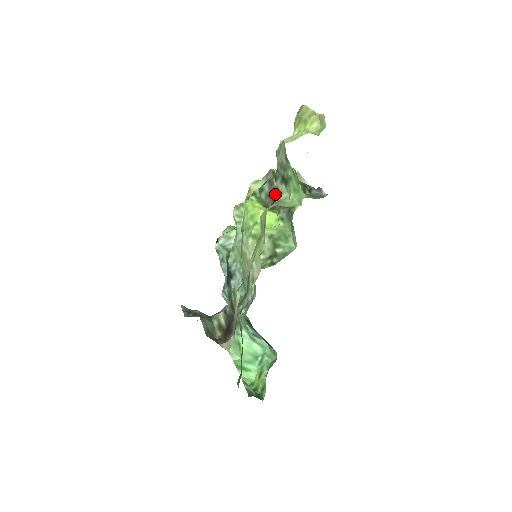
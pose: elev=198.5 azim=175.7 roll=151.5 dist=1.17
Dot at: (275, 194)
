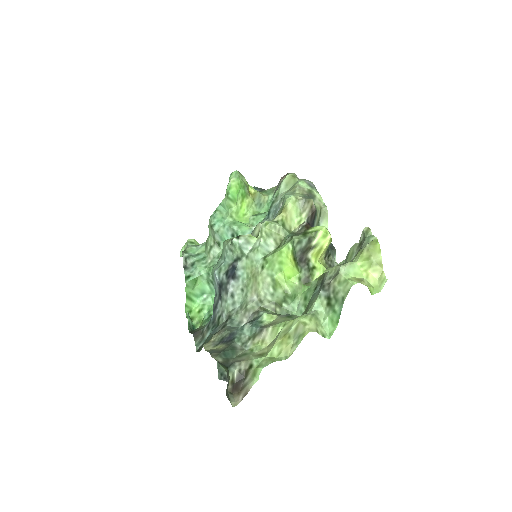
Dot at: (307, 252)
